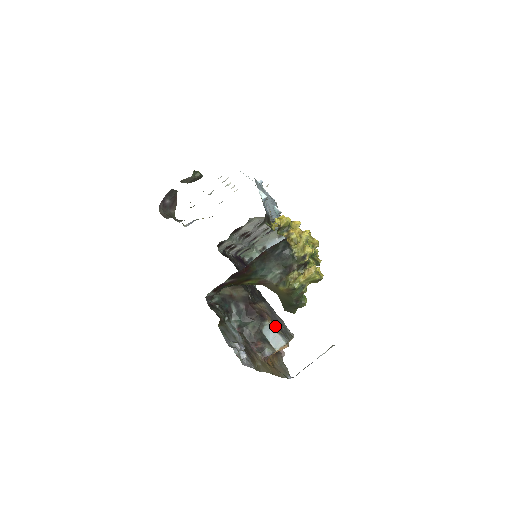
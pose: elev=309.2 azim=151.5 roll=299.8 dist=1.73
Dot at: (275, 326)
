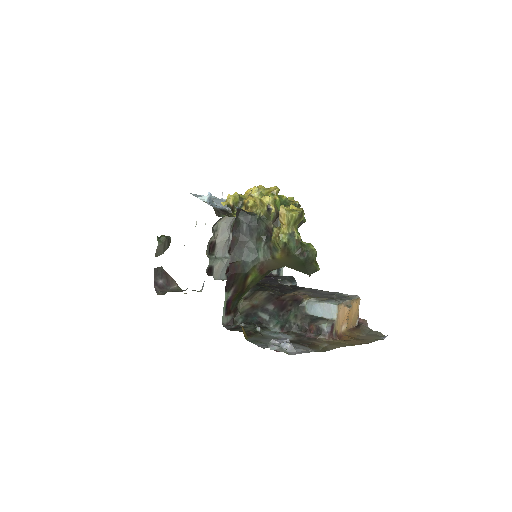
Dot at: (315, 298)
